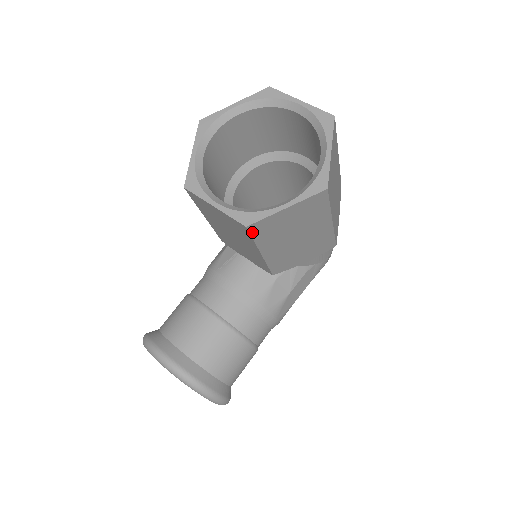
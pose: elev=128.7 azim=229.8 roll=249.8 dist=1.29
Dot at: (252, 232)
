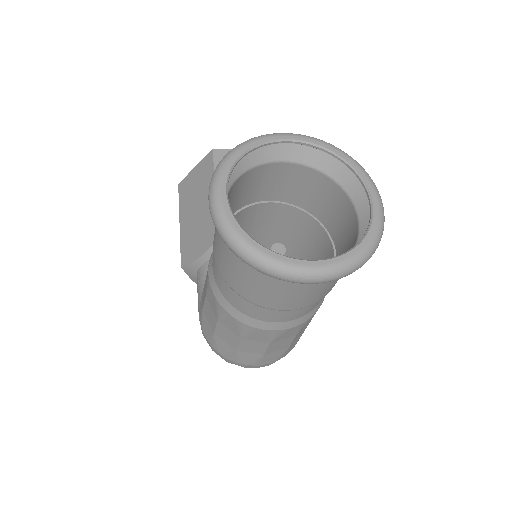
Dot at: occluded
